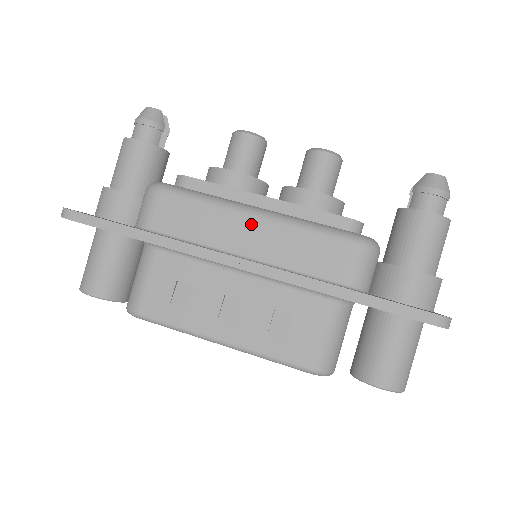
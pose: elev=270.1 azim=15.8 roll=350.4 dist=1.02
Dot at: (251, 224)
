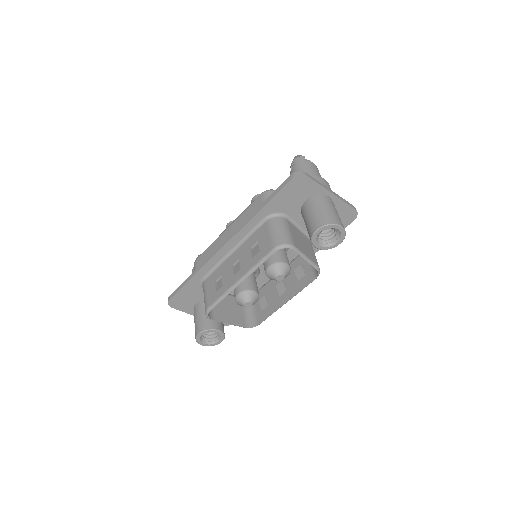
Dot at: (226, 232)
